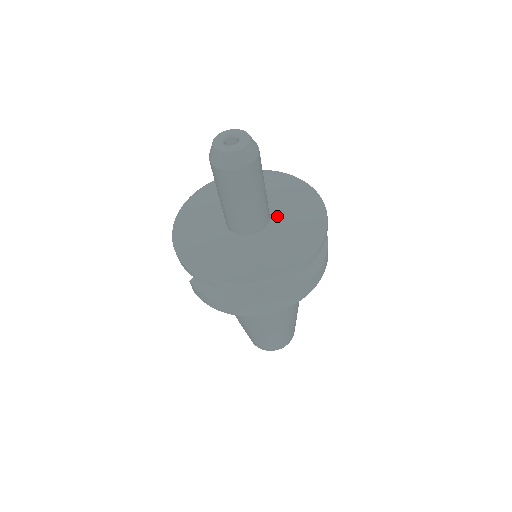
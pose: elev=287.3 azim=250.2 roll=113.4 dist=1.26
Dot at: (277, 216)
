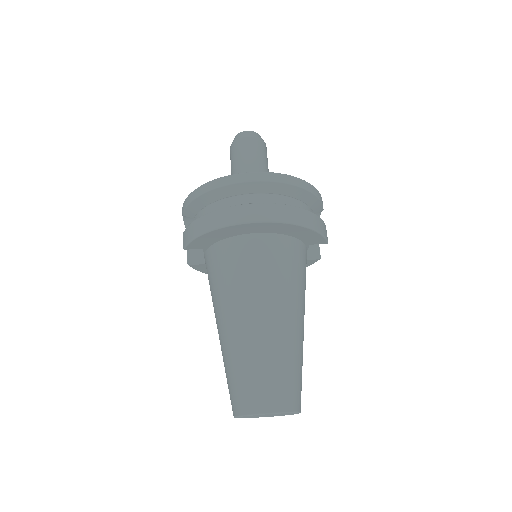
Dot at: occluded
